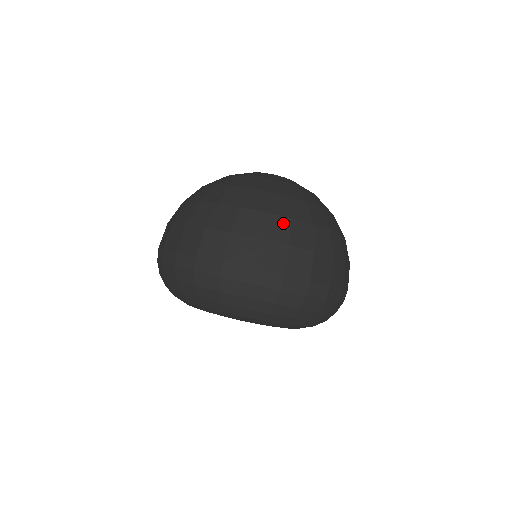
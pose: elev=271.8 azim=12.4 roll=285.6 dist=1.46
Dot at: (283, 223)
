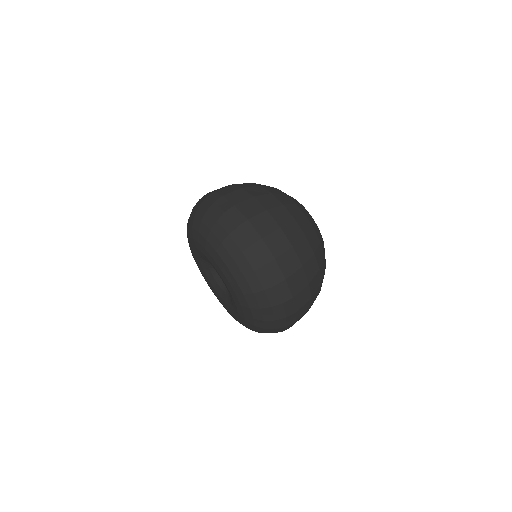
Dot at: (264, 191)
